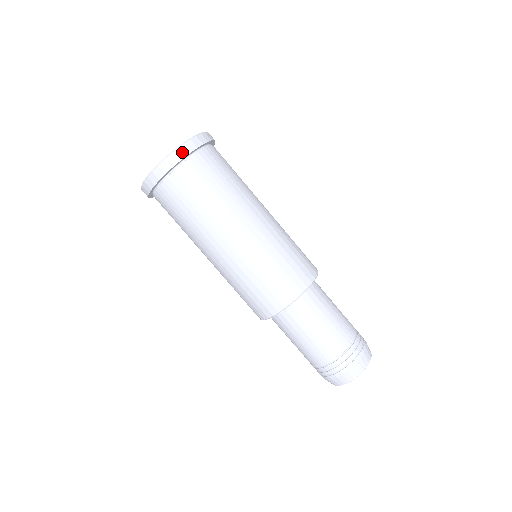
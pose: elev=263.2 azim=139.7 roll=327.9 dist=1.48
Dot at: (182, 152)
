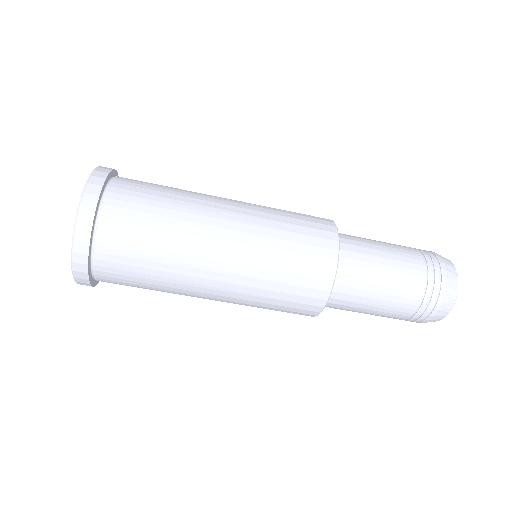
Dot at: (89, 203)
